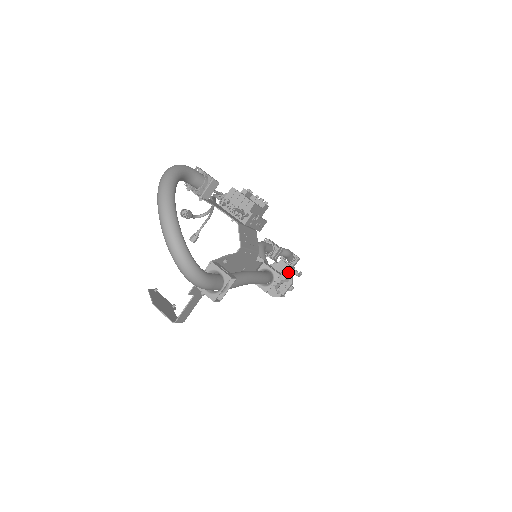
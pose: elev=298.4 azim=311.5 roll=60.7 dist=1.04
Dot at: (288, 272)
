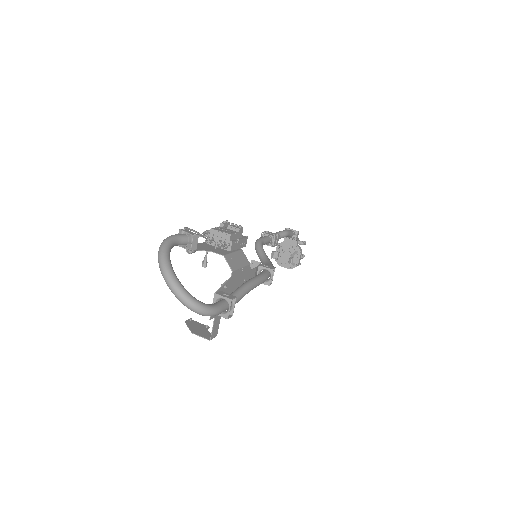
Dot at: (294, 245)
